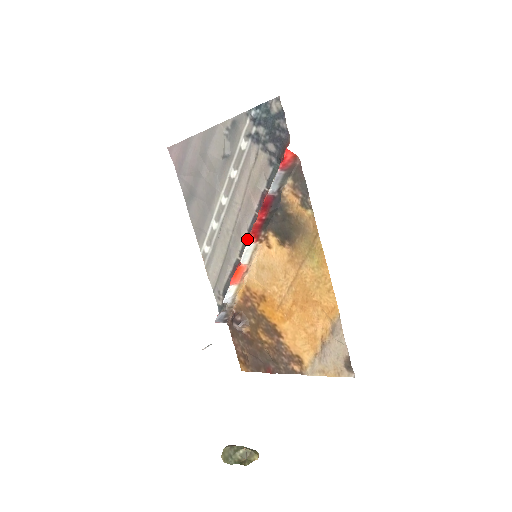
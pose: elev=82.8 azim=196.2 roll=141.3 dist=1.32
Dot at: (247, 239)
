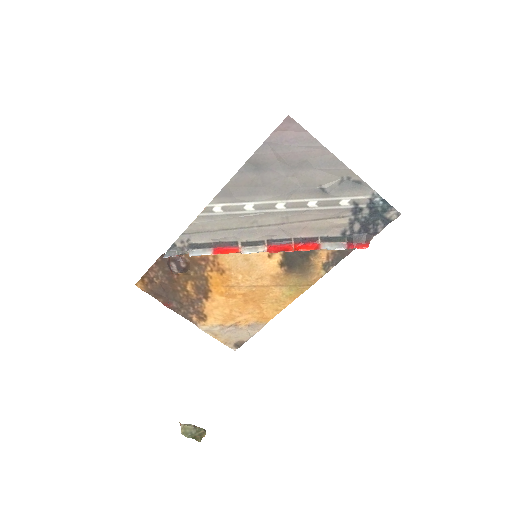
Dot at: (263, 242)
